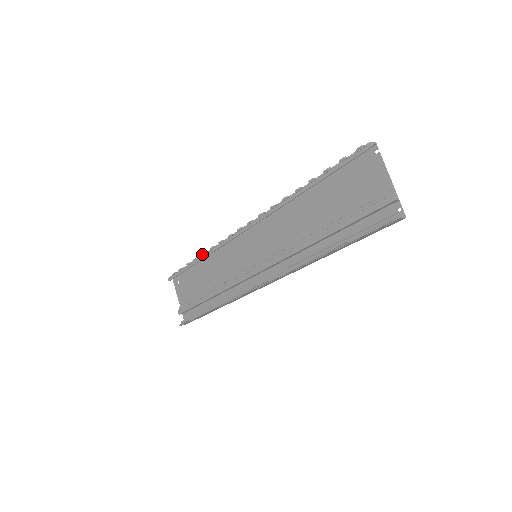
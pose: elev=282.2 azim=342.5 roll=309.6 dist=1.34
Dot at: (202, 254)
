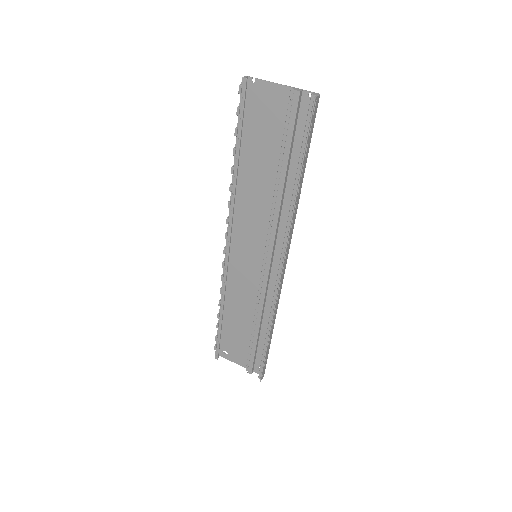
Dot at: (219, 305)
